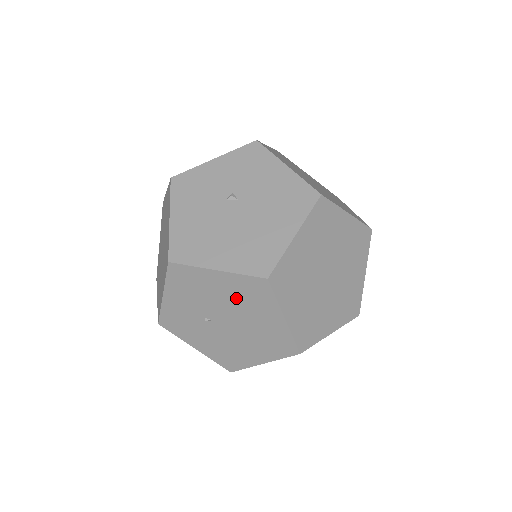
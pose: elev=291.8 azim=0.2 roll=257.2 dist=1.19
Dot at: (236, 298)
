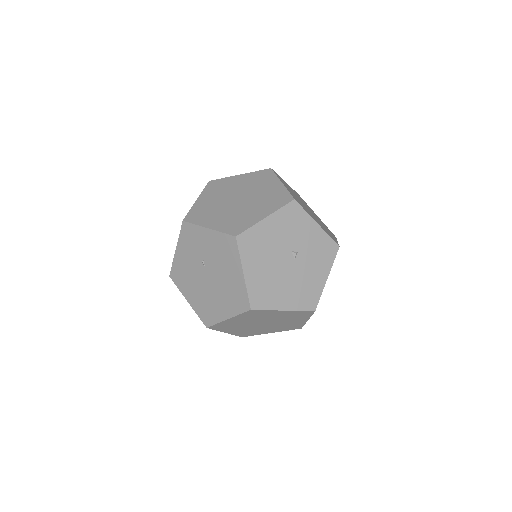
Dot at: (229, 286)
